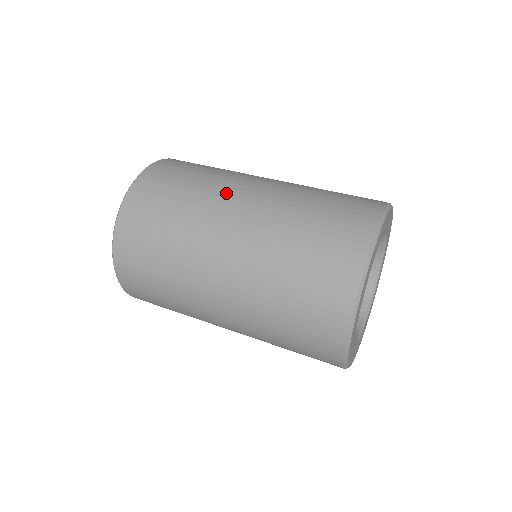
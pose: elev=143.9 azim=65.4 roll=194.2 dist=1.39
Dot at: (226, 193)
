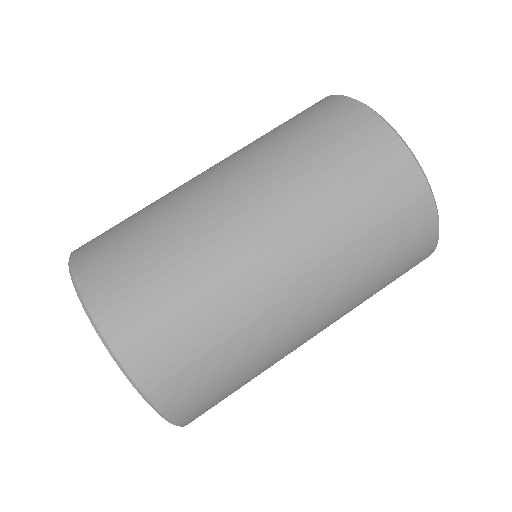
Dot at: (194, 197)
